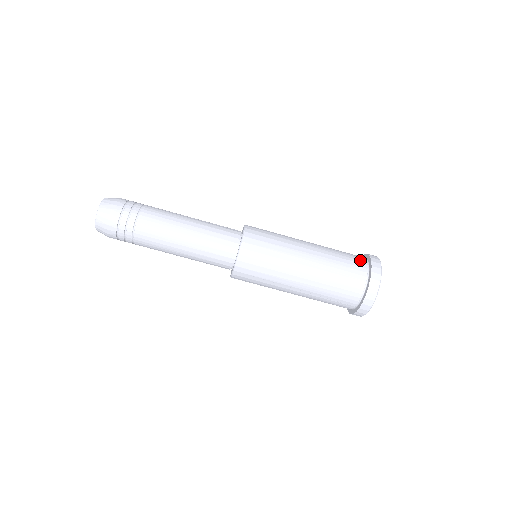
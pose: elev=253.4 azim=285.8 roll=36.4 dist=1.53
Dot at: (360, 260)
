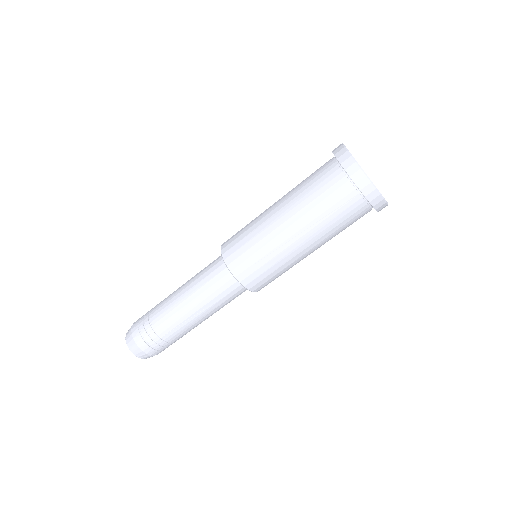
Dot at: (334, 177)
